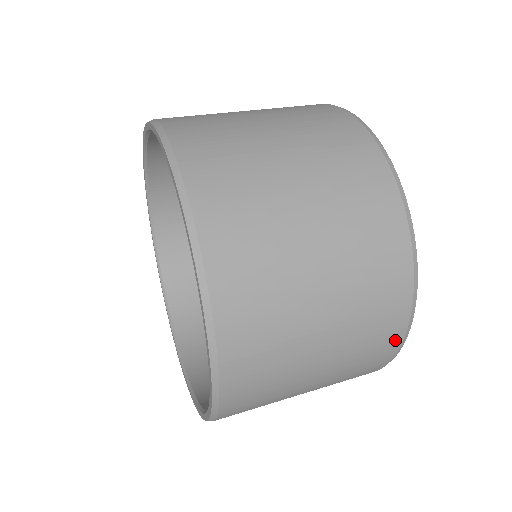
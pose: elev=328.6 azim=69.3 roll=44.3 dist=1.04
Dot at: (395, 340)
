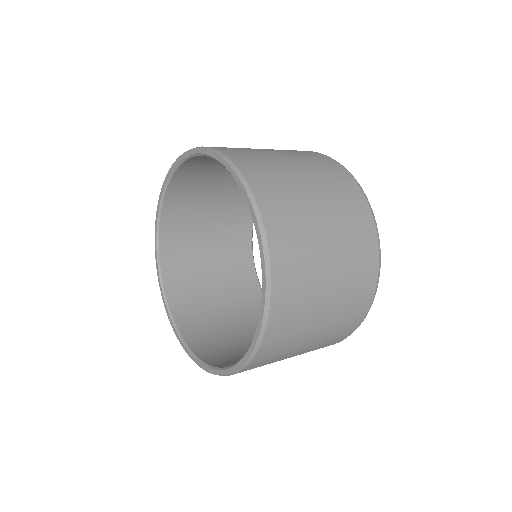
Dot at: (349, 333)
